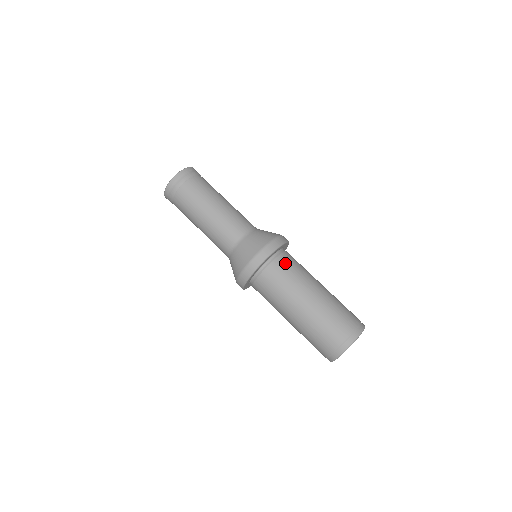
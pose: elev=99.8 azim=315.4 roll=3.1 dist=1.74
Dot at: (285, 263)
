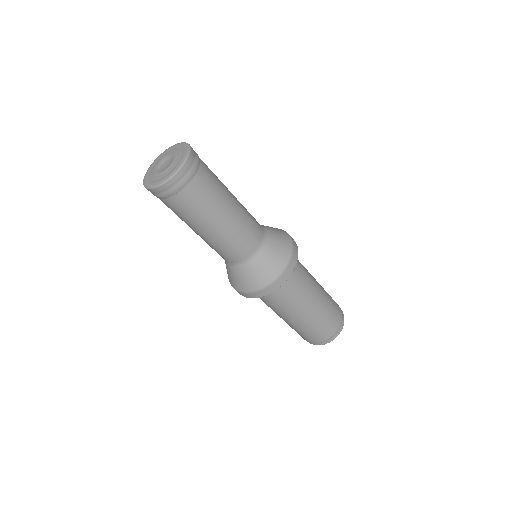
Dot at: (298, 264)
